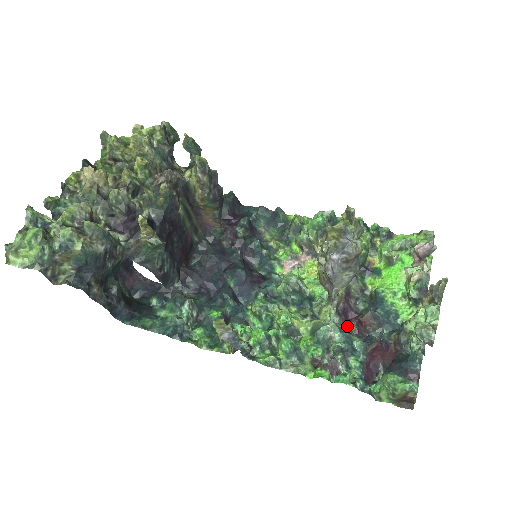
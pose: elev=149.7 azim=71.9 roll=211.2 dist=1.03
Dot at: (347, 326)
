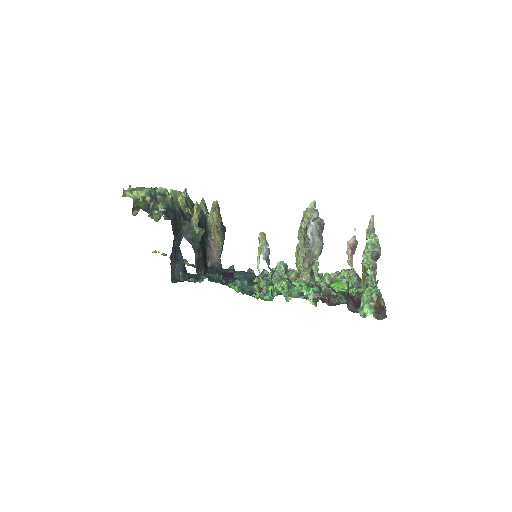
Dot at: occluded
